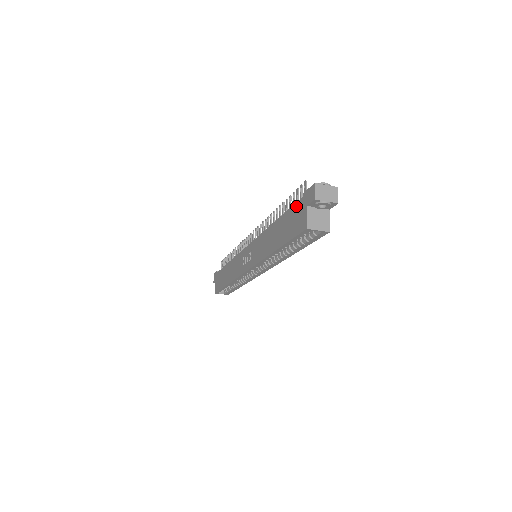
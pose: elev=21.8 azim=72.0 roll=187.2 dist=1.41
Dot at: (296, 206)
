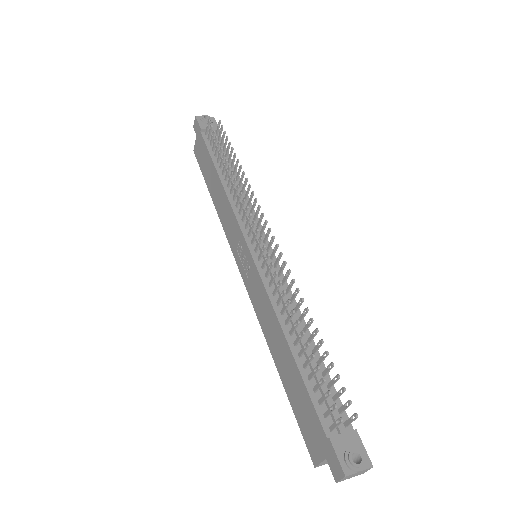
Dot at: (316, 421)
